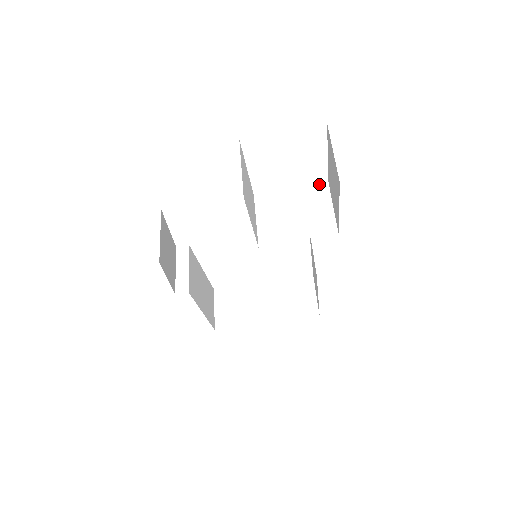
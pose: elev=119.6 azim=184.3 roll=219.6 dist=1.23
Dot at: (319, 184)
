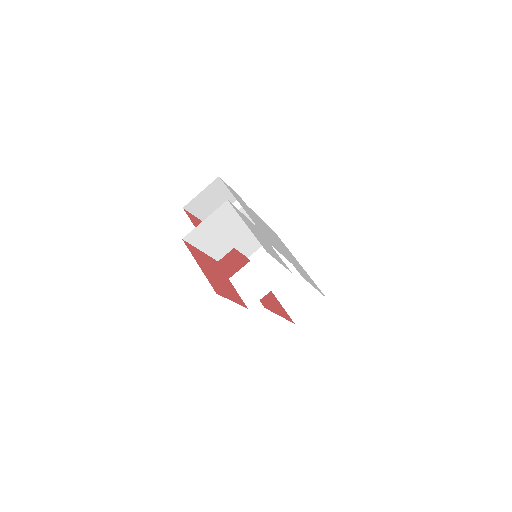
Dot at: (286, 269)
